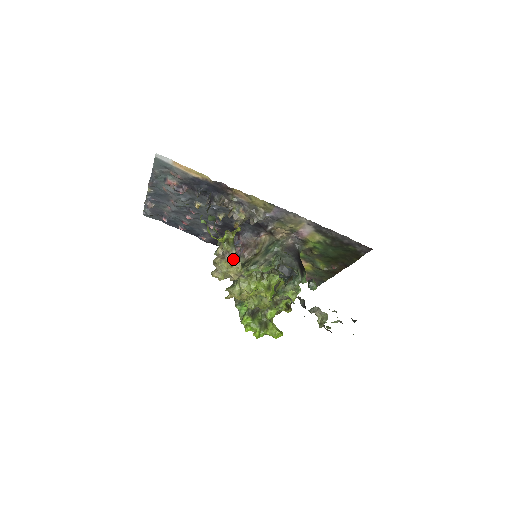
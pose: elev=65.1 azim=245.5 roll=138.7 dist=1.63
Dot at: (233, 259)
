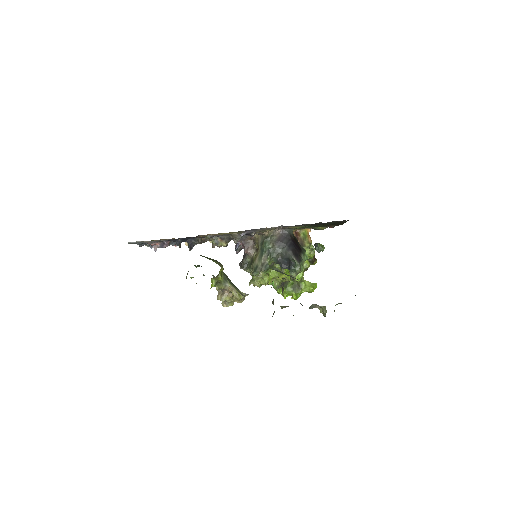
Dot at: (230, 292)
